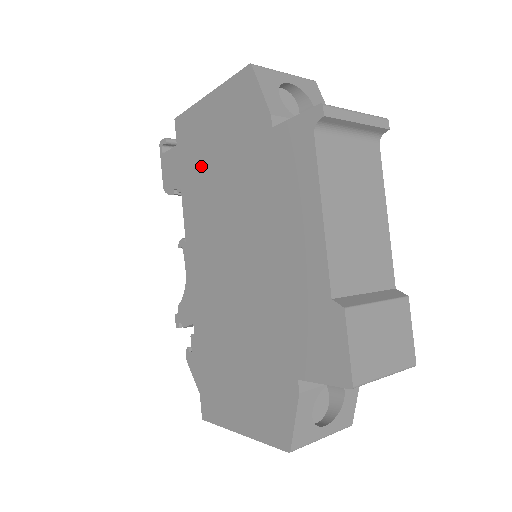
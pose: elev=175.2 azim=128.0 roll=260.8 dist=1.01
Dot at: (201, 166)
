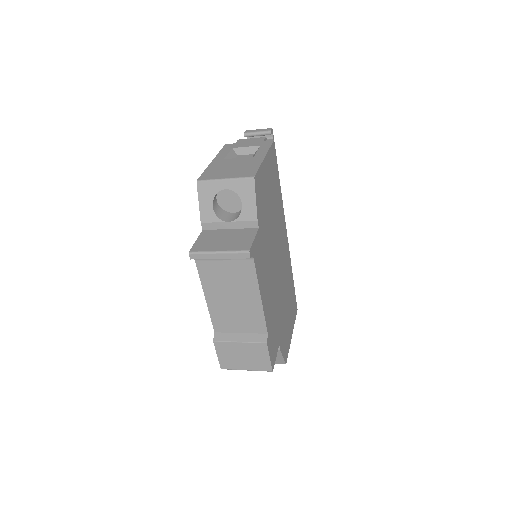
Dot at: occluded
